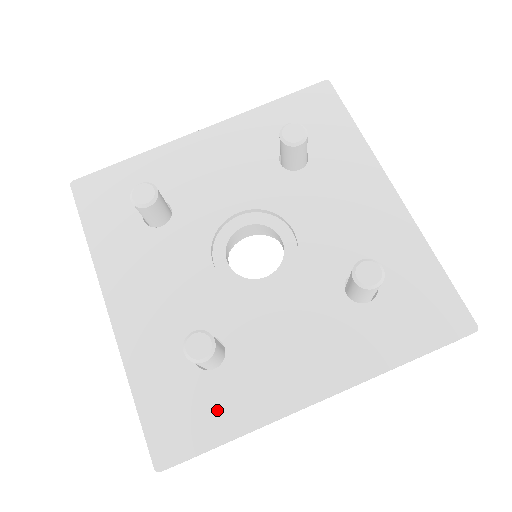
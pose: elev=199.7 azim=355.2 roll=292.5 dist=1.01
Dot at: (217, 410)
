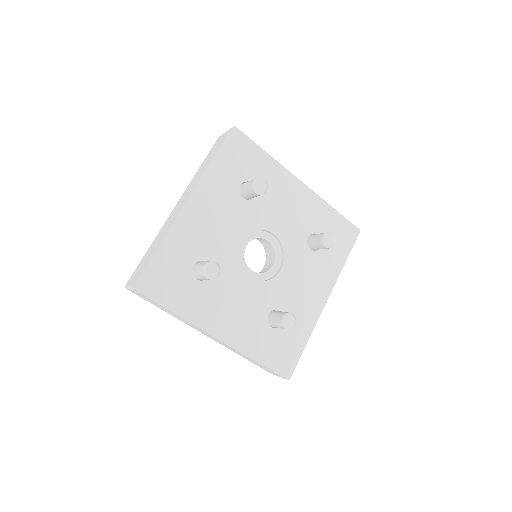
Dot at: (180, 295)
